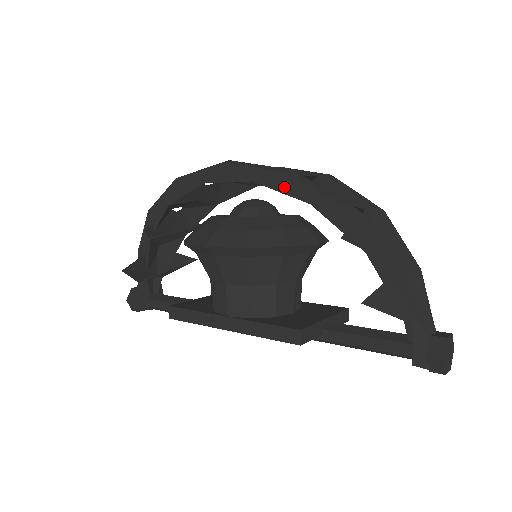
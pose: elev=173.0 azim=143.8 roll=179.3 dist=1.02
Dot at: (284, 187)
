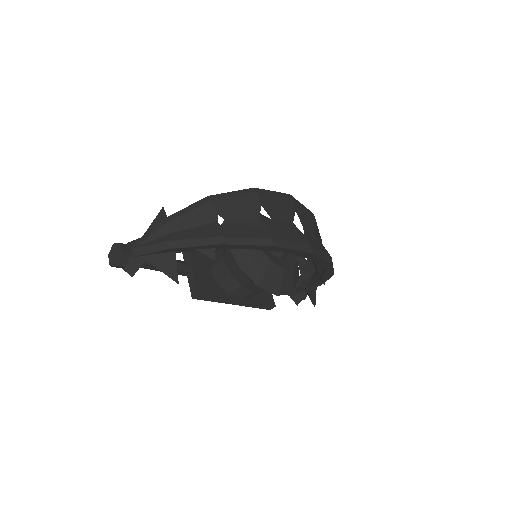
Dot at: (324, 266)
